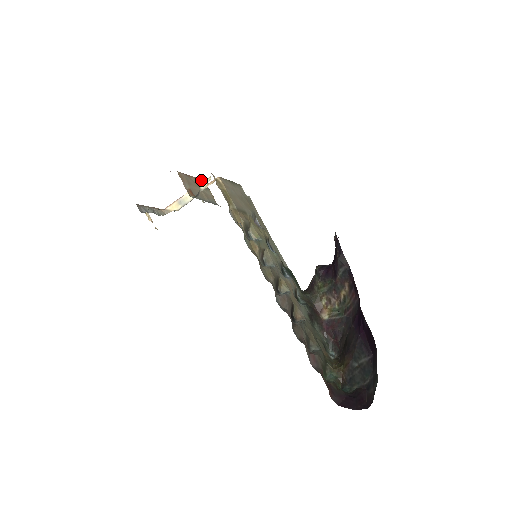
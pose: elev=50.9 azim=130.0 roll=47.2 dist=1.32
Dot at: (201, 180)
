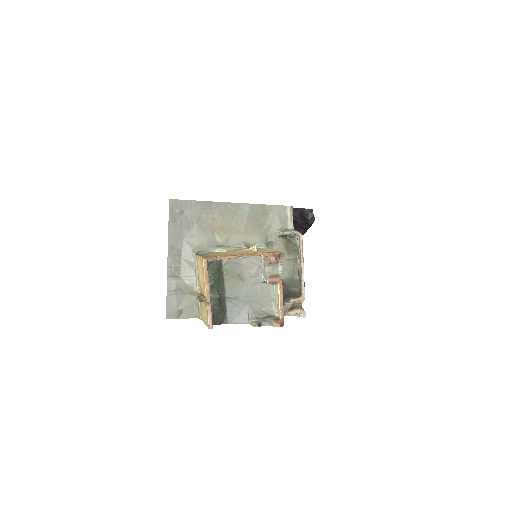
Dot at: (281, 266)
